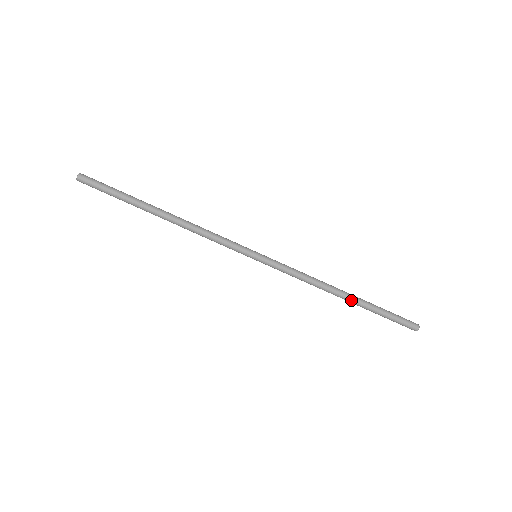
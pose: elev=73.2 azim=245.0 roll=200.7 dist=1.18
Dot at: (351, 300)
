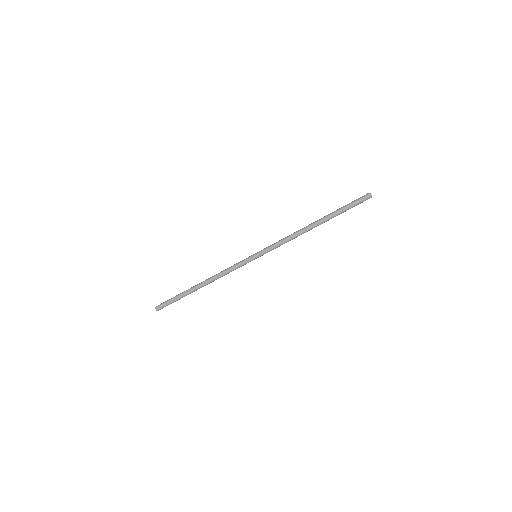
Dot at: (320, 223)
